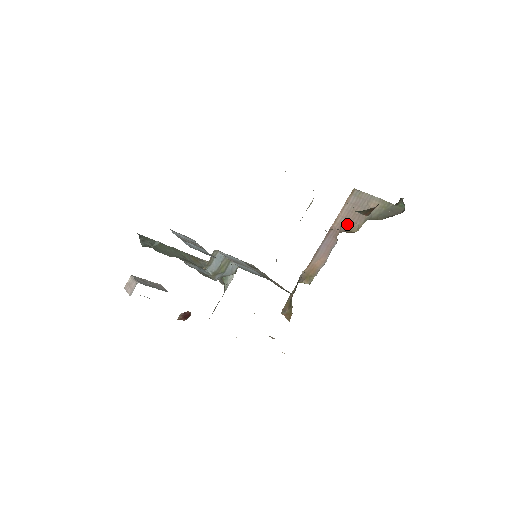
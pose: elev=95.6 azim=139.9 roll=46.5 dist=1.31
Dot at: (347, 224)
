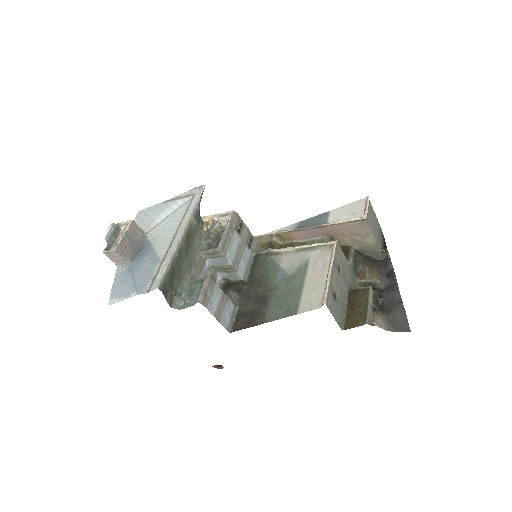
Dot at: (339, 235)
